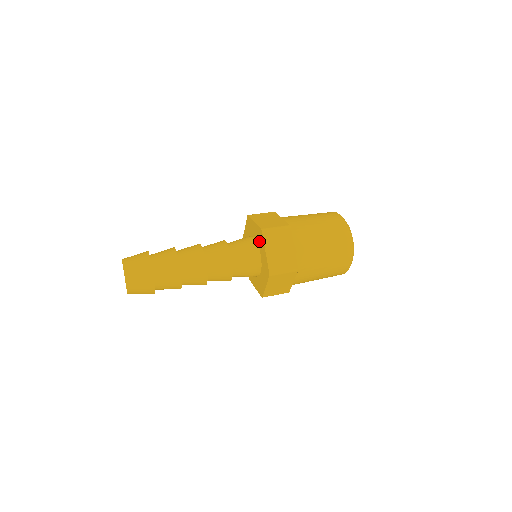
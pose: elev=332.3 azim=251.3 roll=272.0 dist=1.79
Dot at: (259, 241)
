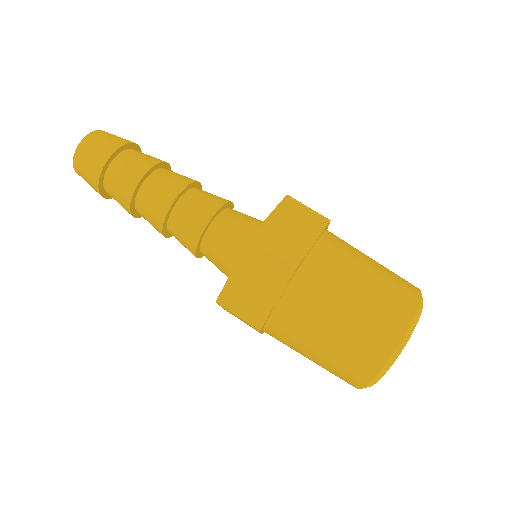
Dot at: occluded
